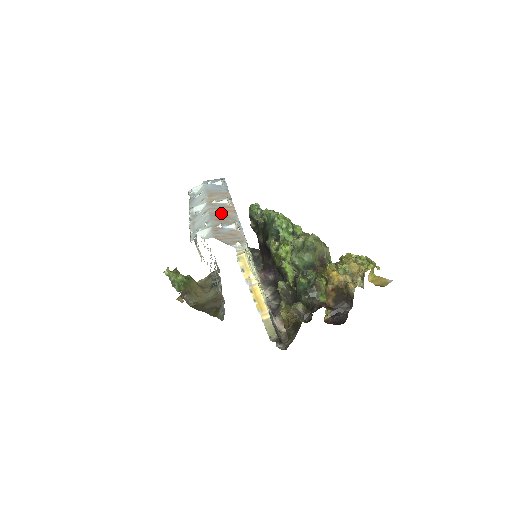
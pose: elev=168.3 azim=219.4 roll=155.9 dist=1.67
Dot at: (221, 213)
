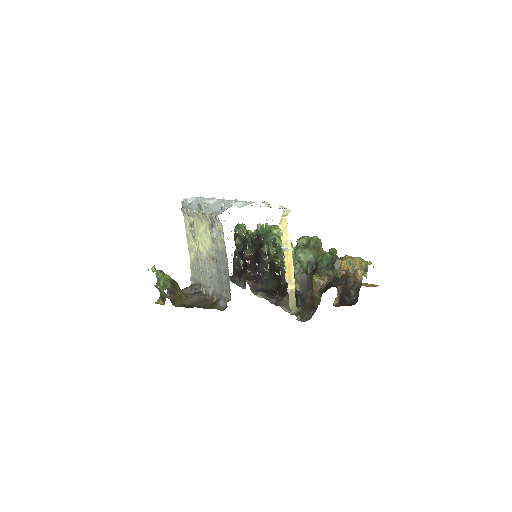
Dot at: occluded
